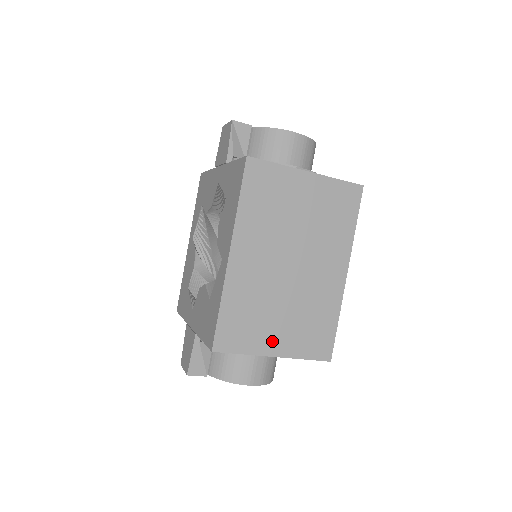
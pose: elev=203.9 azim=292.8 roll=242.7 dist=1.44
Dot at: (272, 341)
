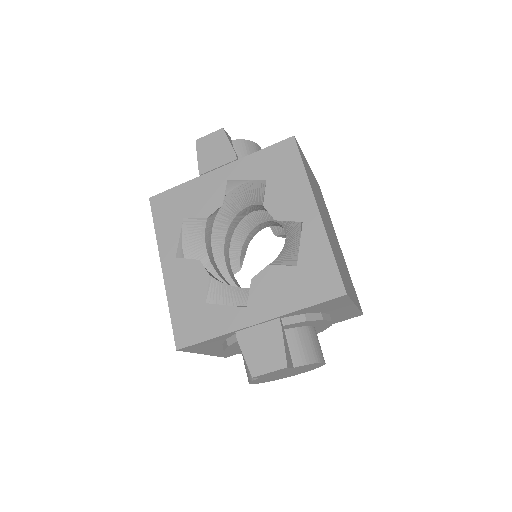
Dot at: (351, 291)
